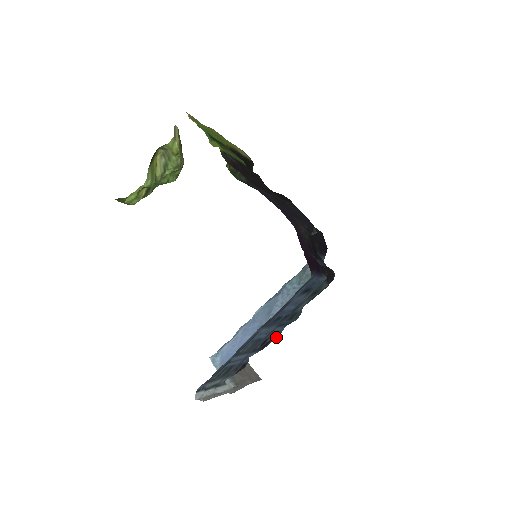
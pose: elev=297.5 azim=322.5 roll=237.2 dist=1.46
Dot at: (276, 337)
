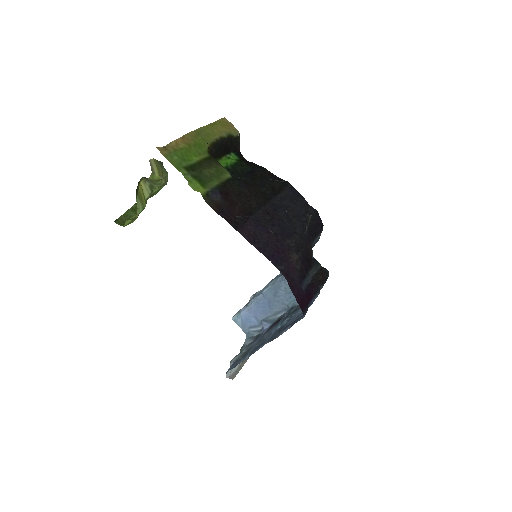
Dot at: (283, 314)
